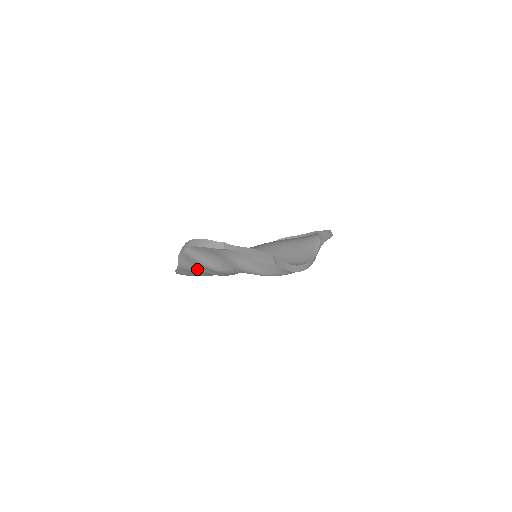
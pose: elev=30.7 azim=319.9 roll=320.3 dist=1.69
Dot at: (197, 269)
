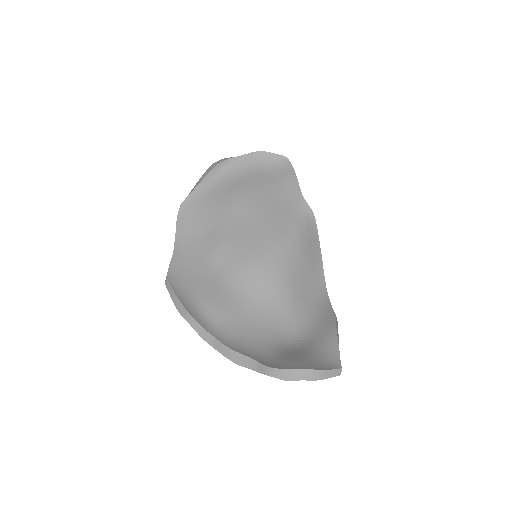
Dot at: occluded
